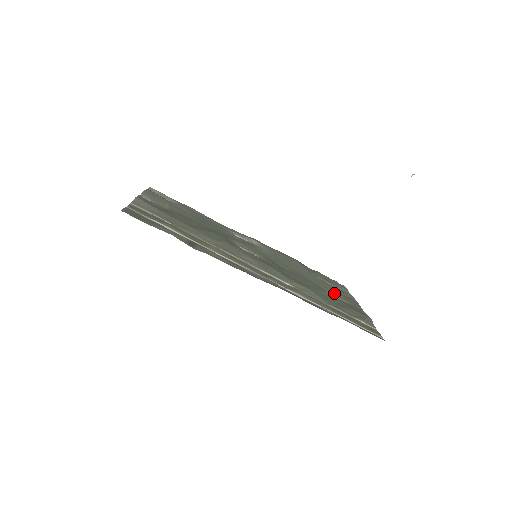
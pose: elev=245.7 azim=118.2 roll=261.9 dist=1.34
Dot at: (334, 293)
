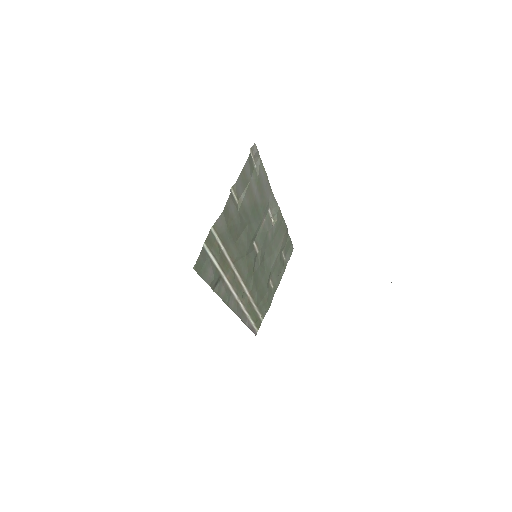
Dot at: (274, 277)
